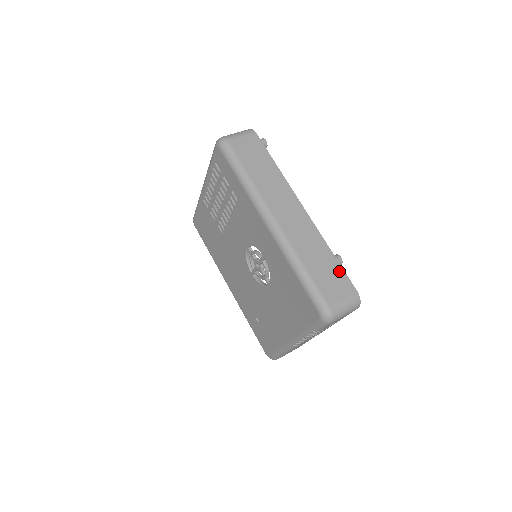
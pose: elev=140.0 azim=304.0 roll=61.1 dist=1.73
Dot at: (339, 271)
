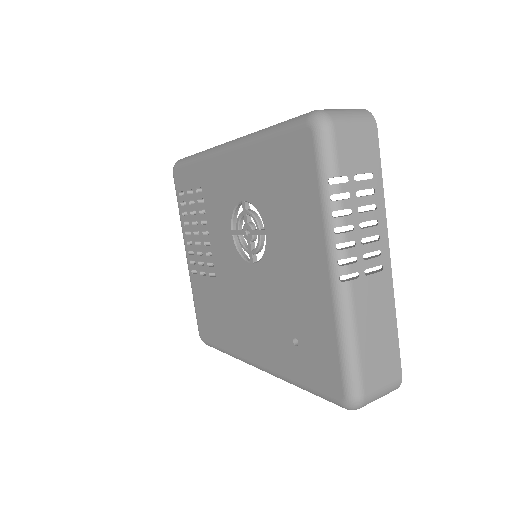
Dot at: occluded
